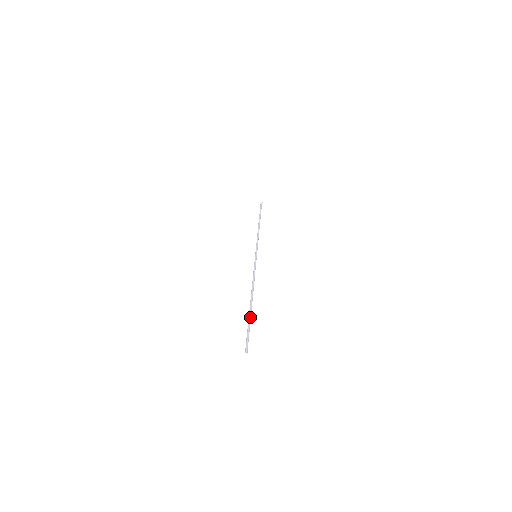
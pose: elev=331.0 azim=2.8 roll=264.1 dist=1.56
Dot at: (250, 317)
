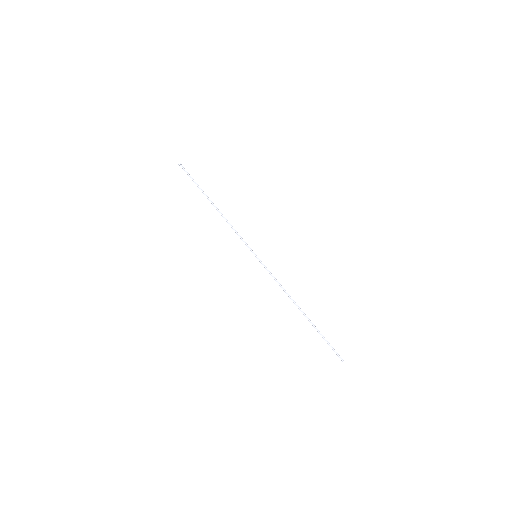
Dot at: (317, 329)
